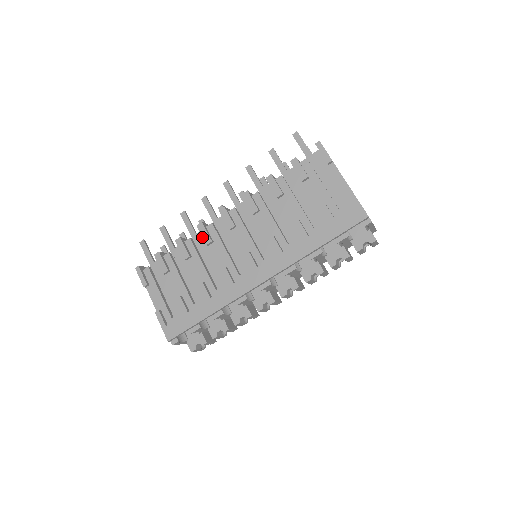
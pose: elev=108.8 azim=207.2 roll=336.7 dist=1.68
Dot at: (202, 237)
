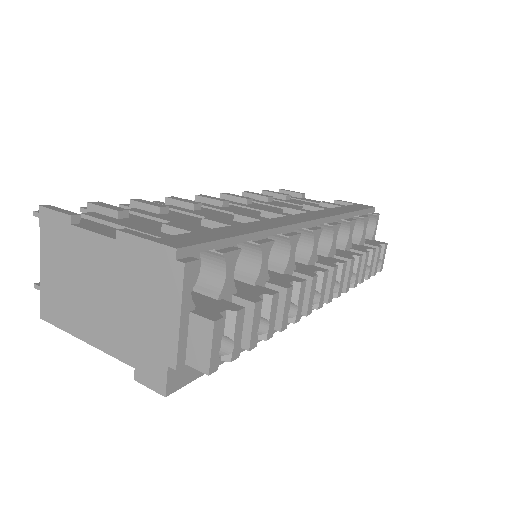
Dot at: (182, 201)
